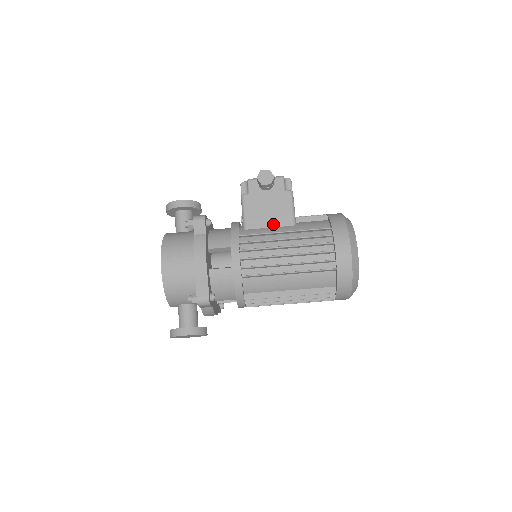
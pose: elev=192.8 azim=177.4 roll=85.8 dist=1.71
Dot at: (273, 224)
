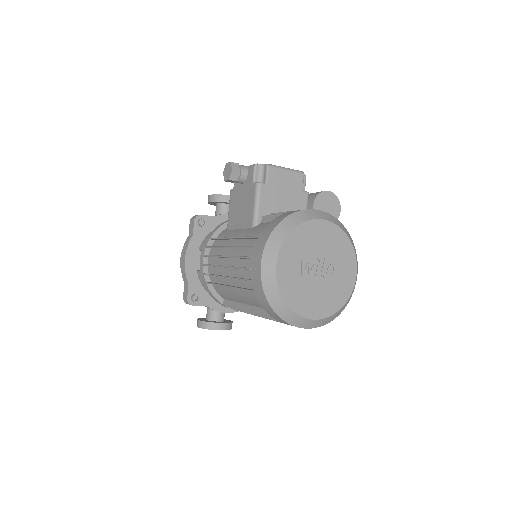
Dot at: (241, 225)
